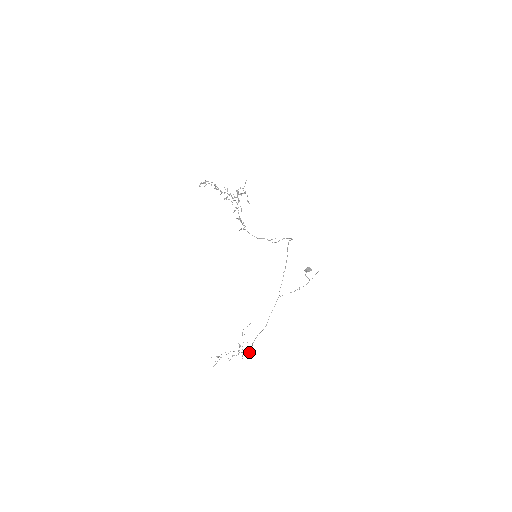
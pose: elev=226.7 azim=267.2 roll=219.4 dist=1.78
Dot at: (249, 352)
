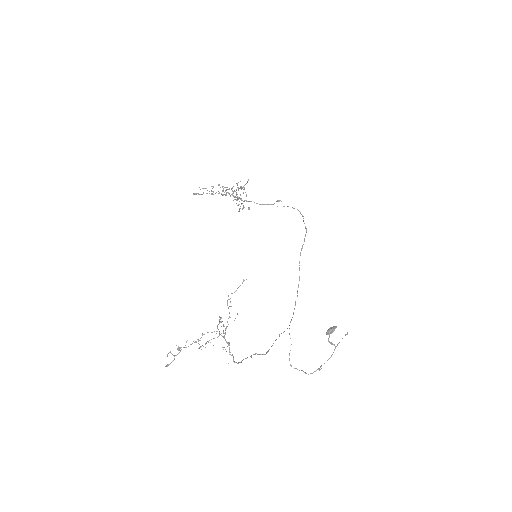
Dot at: (236, 362)
